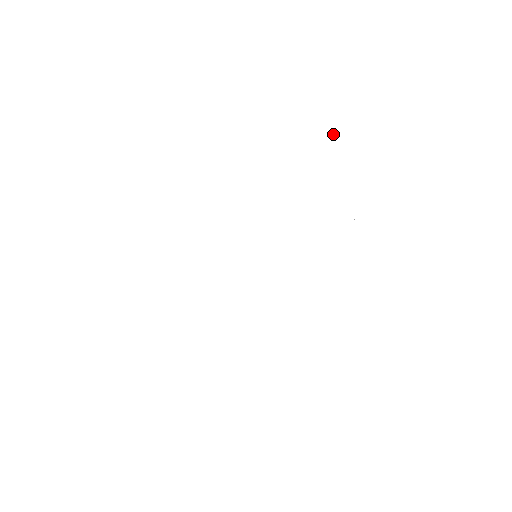
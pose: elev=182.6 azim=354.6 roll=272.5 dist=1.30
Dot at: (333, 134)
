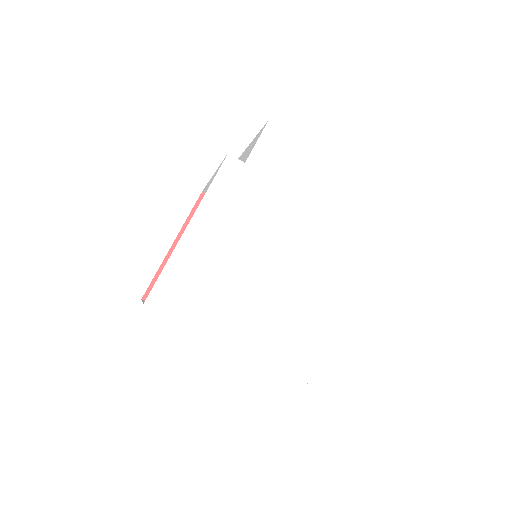
Dot at: (375, 204)
